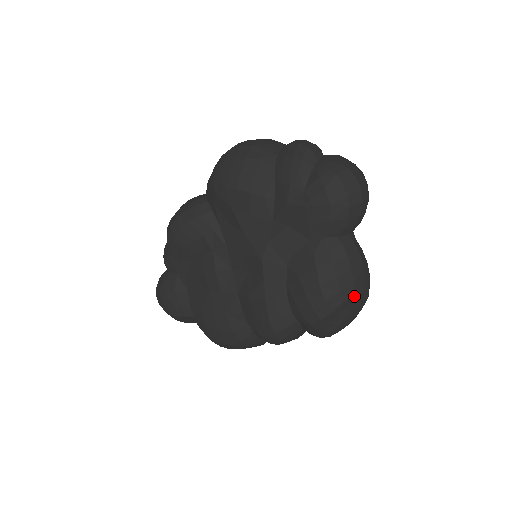
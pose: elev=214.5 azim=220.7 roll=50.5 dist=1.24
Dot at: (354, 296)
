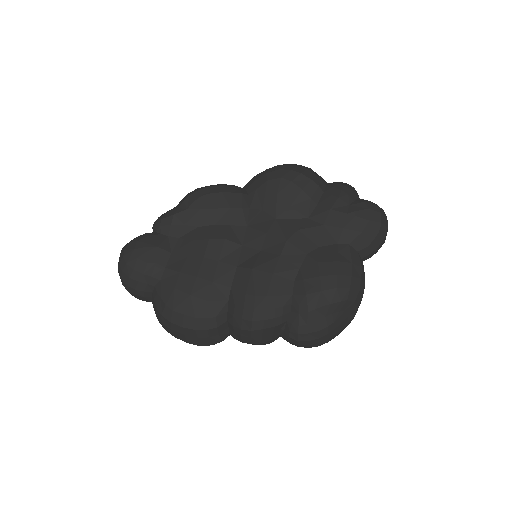
Dot at: (354, 303)
